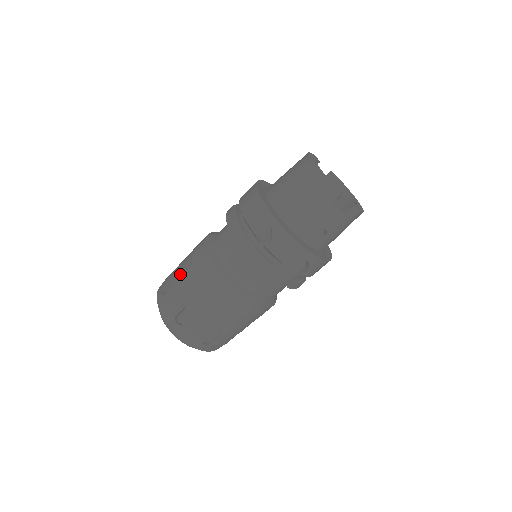
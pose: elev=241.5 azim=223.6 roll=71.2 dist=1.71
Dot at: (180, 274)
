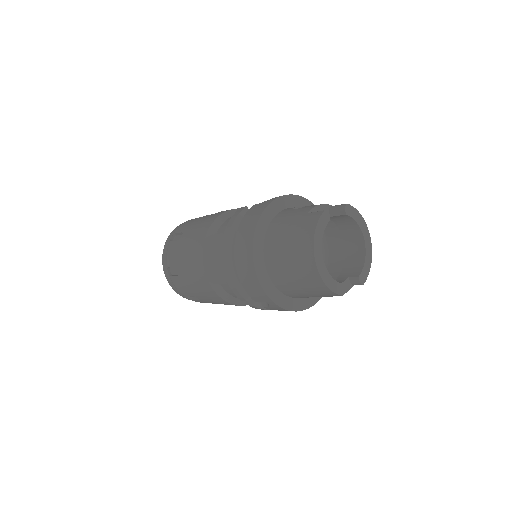
Dot at: (182, 271)
